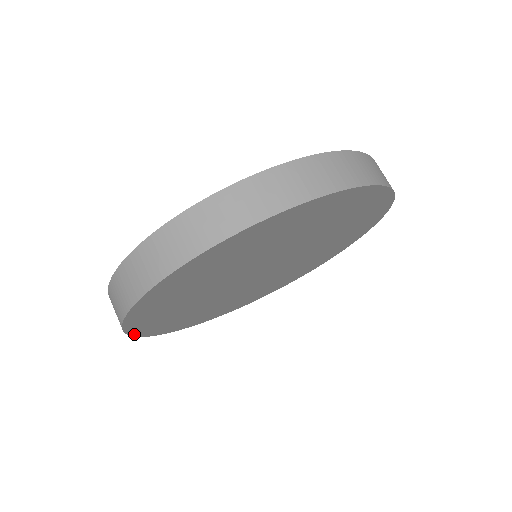
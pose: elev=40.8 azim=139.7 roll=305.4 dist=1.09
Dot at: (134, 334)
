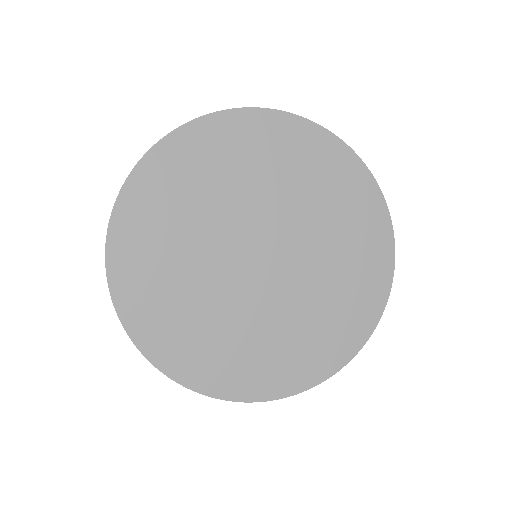
Dot at: (149, 356)
